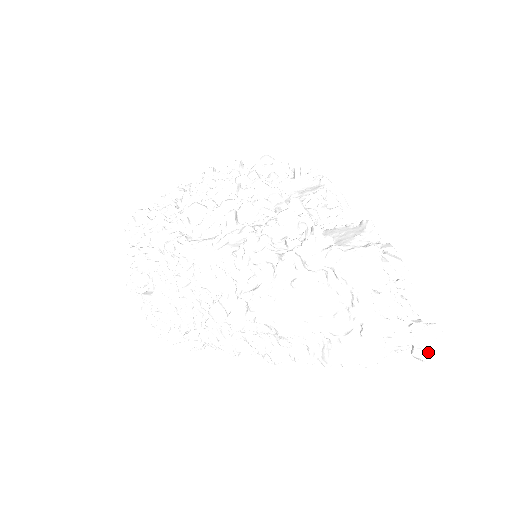
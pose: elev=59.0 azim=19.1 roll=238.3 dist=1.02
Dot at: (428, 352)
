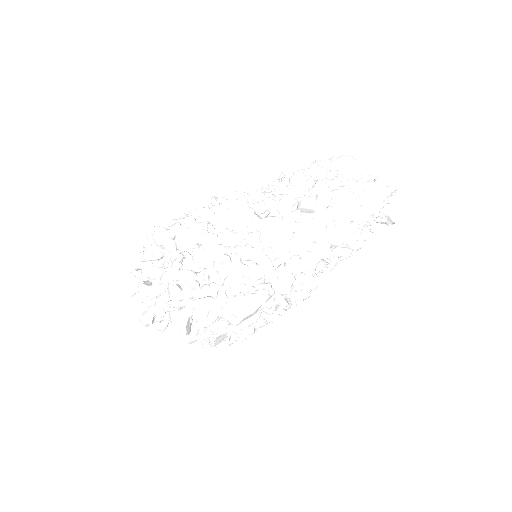
Dot at: occluded
